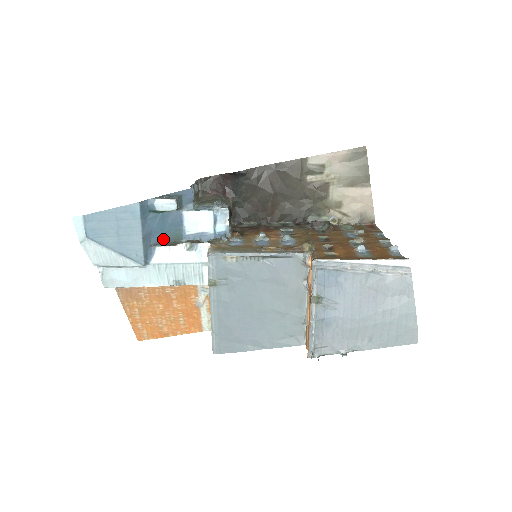
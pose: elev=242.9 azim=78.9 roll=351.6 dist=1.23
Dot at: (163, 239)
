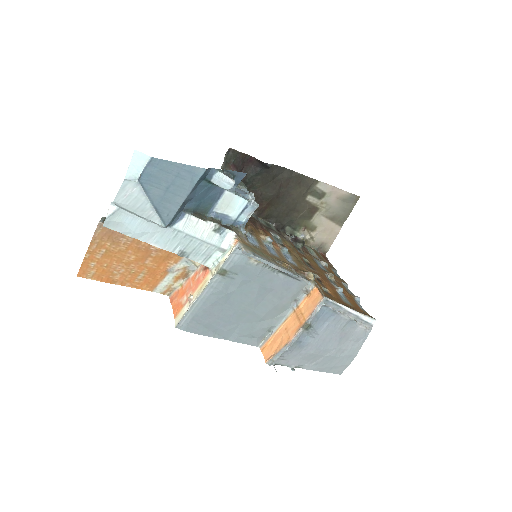
Dot at: (195, 208)
